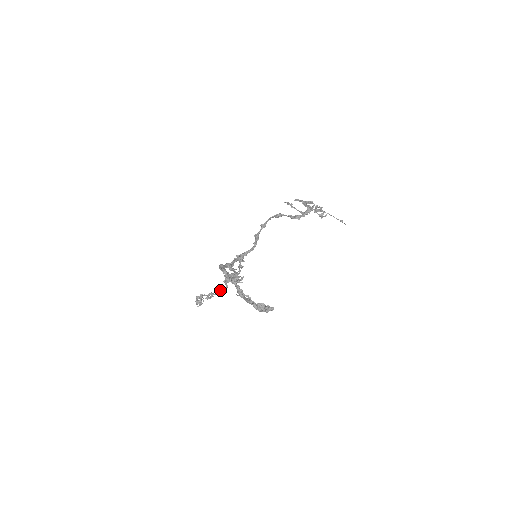
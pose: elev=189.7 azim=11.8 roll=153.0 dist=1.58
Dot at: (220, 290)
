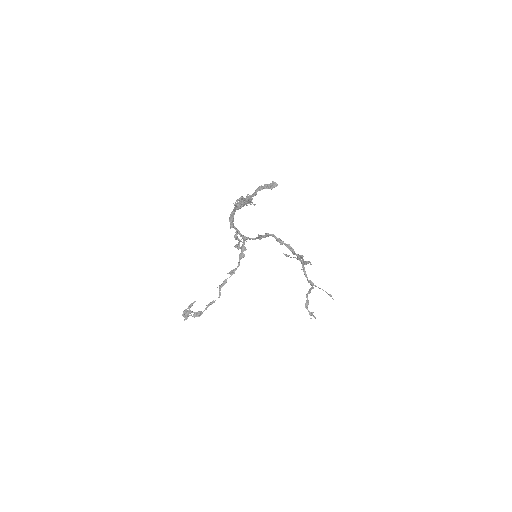
Dot at: (211, 302)
